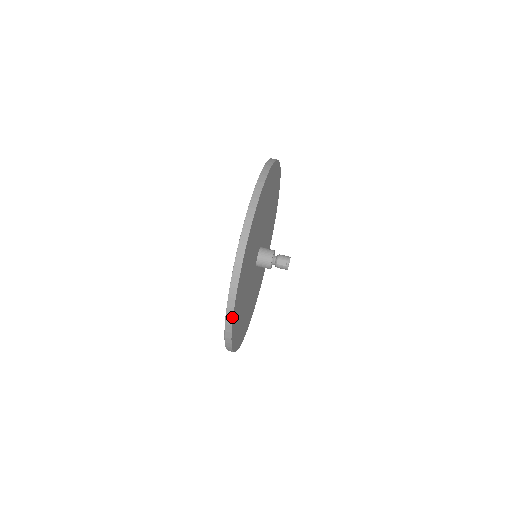
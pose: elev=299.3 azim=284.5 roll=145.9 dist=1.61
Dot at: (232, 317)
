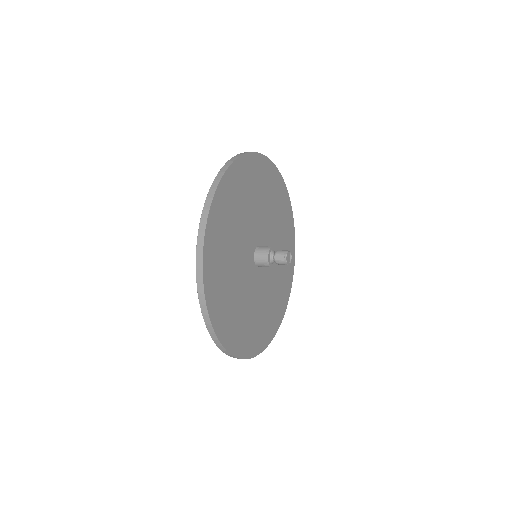
Dot at: (208, 315)
